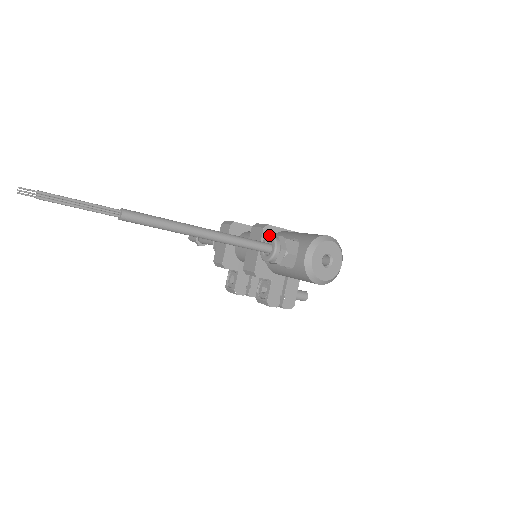
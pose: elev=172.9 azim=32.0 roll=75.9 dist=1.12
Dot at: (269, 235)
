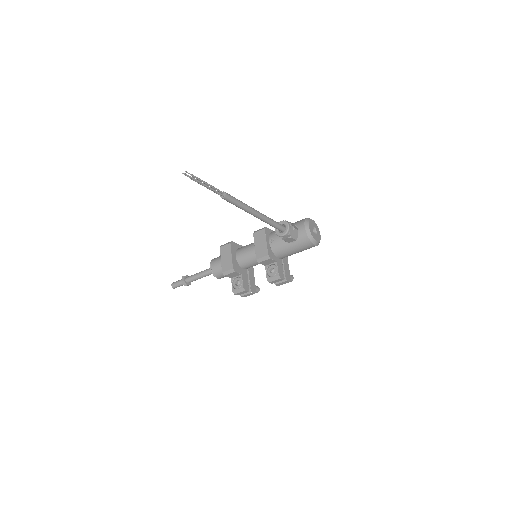
Dot at: (280, 221)
